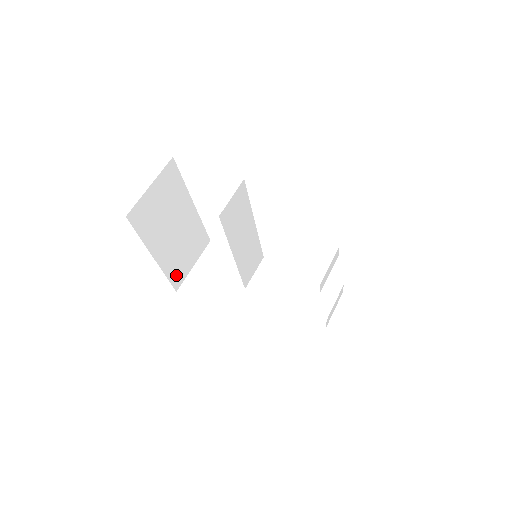
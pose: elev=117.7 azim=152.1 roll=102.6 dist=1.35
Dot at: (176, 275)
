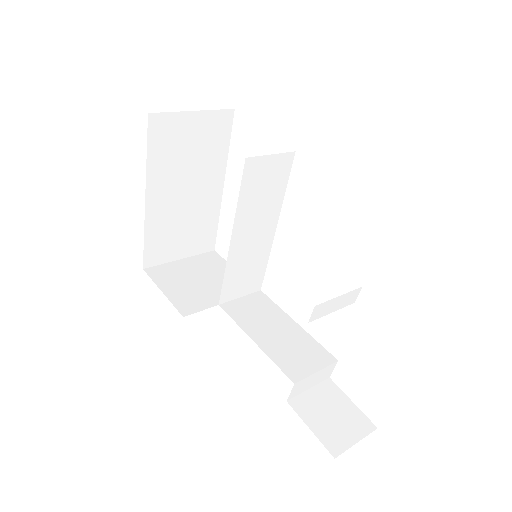
Dot at: (155, 248)
